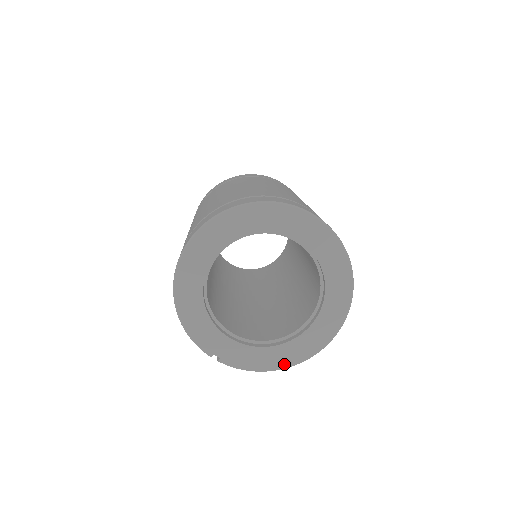
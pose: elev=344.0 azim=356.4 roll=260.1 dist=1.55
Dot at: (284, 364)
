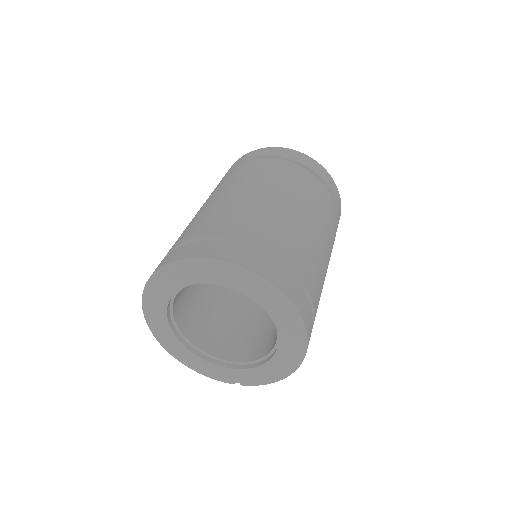
Dot at: (288, 371)
